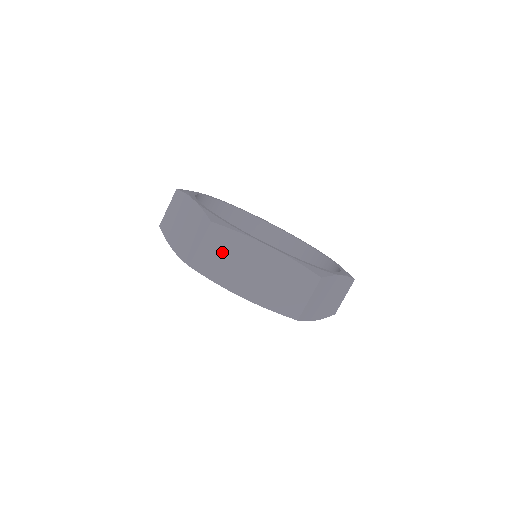
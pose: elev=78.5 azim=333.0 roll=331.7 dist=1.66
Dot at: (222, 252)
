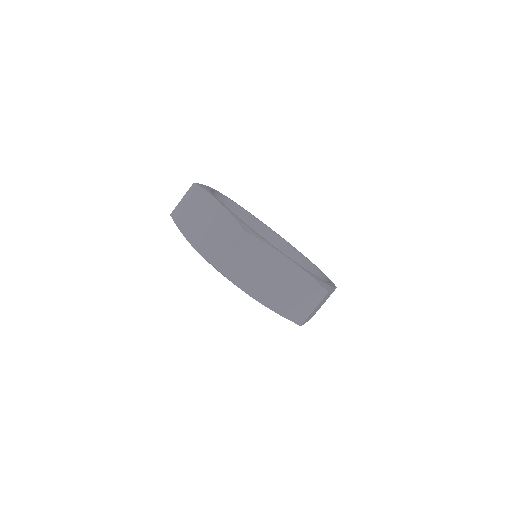
Dot at: (191, 205)
